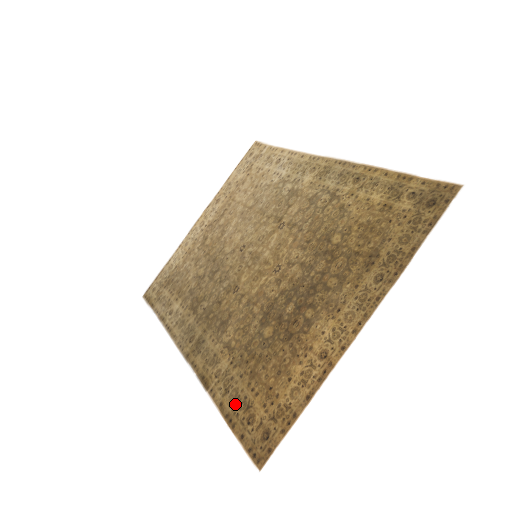
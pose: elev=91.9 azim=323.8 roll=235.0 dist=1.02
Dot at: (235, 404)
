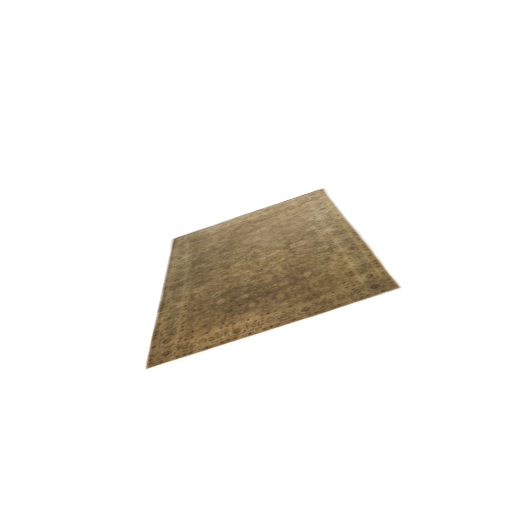
Dot at: (166, 328)
